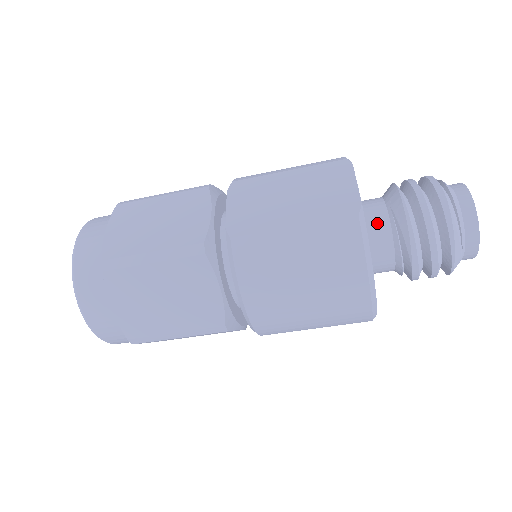
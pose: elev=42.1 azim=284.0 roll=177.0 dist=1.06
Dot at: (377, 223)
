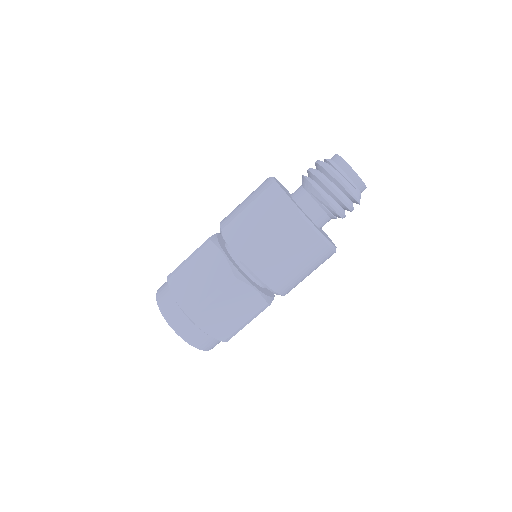
Dot at: (309, 205)
